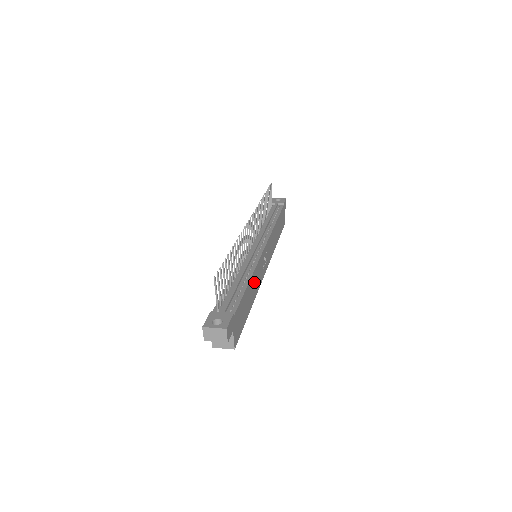
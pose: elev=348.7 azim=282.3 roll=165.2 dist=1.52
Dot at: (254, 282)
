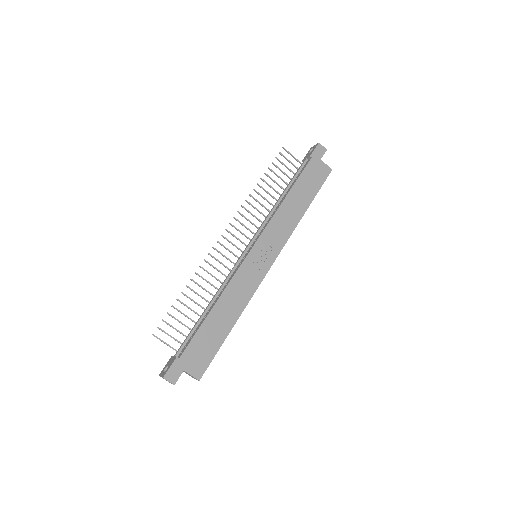
Dot at: (231, 299)
